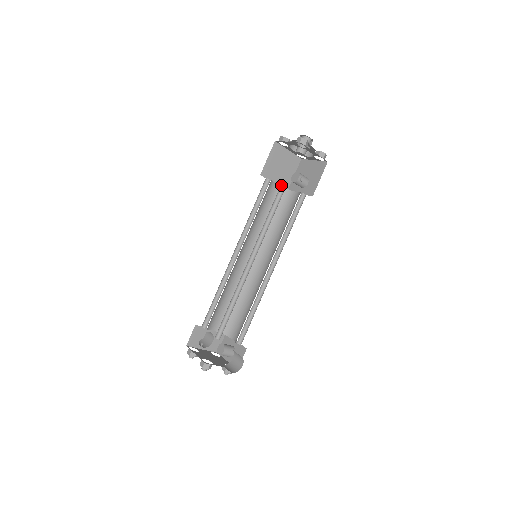
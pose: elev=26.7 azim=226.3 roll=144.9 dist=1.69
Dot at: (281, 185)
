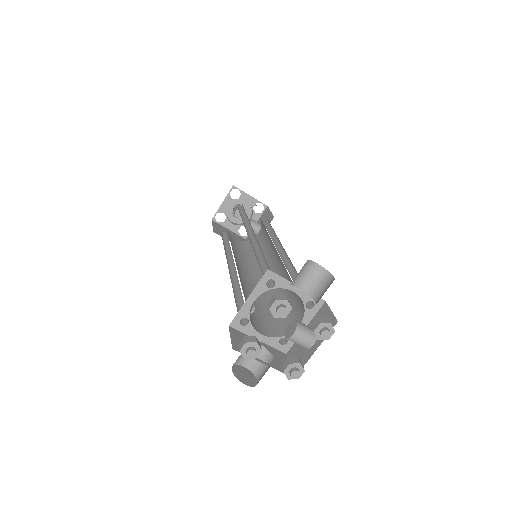
Dot at: occluded
